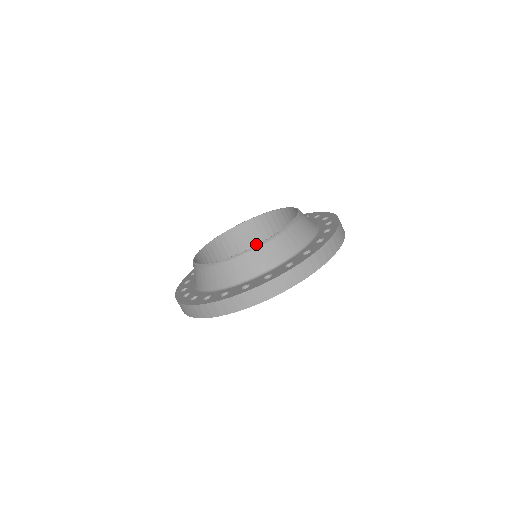
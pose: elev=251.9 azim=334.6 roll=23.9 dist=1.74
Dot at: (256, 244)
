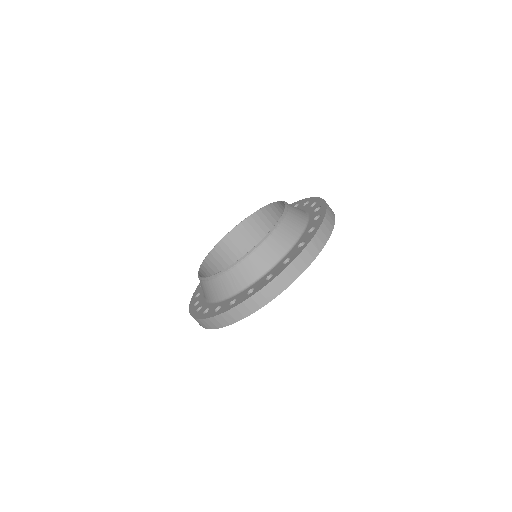
Dot at: (265, 235)
